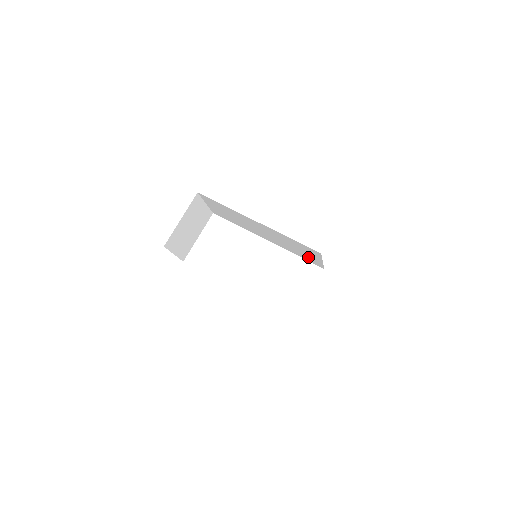
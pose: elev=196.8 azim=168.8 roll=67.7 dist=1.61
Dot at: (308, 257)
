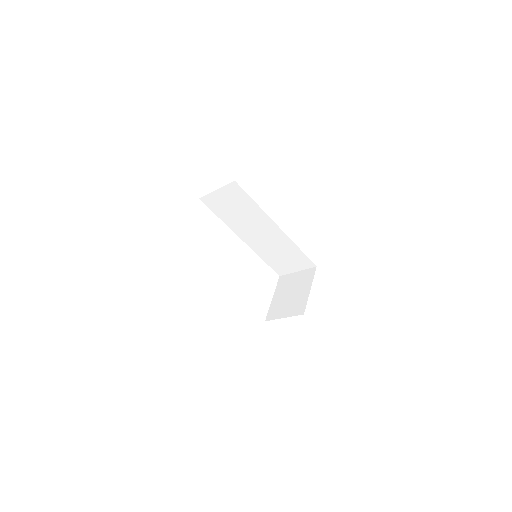
Dot at: (280, 265)
